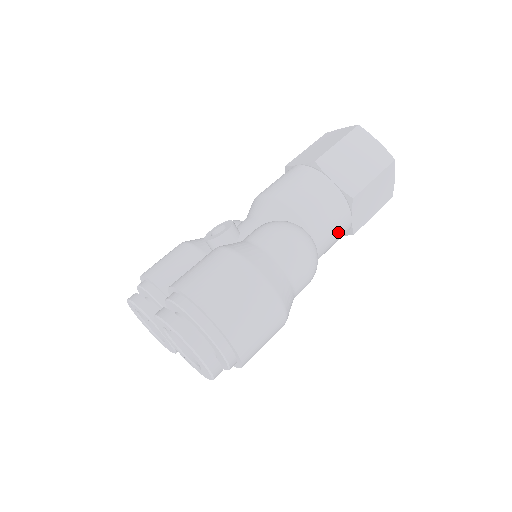
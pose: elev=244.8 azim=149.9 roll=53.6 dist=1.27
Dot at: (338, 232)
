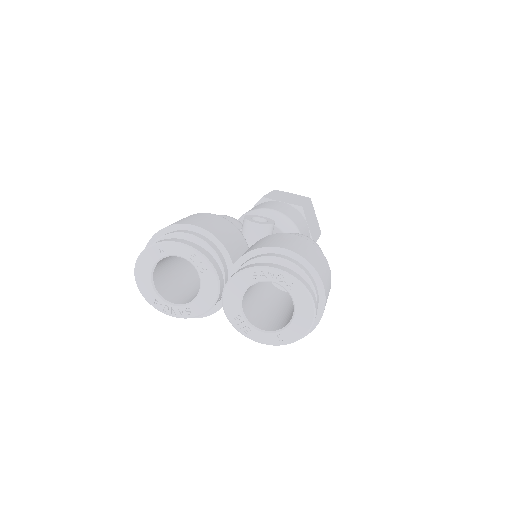
Dot at: occluded
